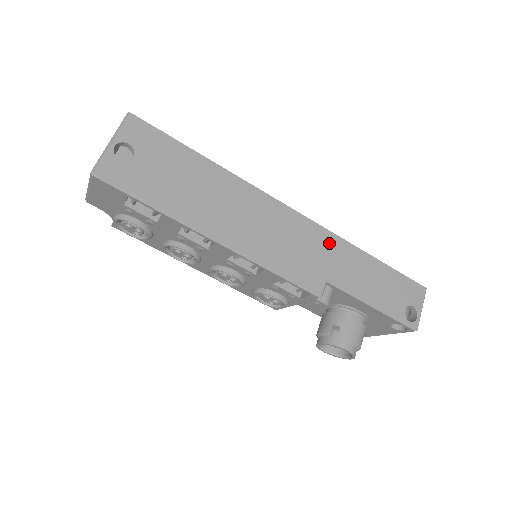
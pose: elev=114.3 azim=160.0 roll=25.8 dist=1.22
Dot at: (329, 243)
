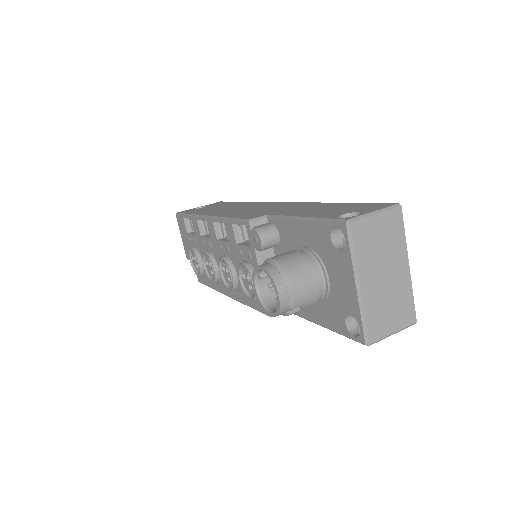
Dot at: (294, 205)
